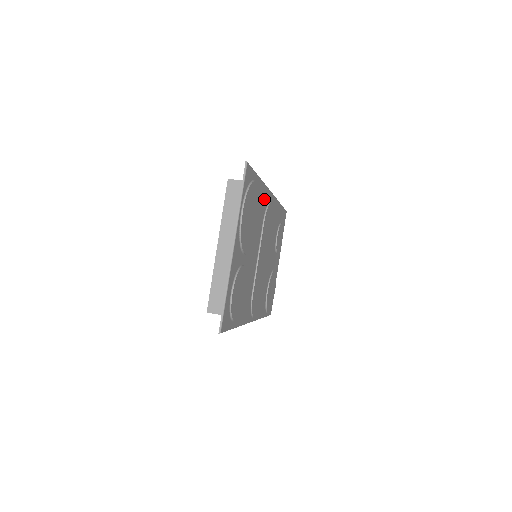
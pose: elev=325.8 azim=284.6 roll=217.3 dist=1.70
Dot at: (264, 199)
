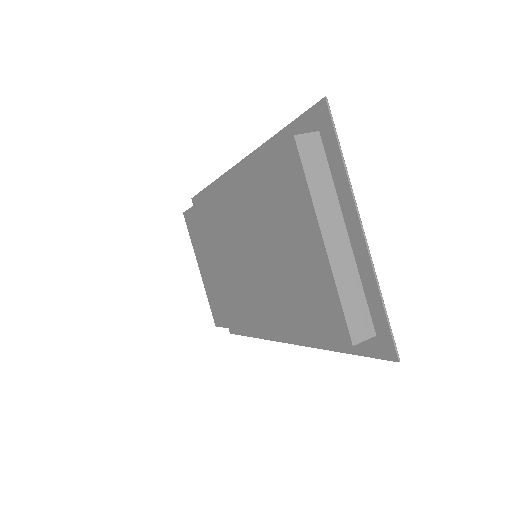
Dot at: occluded
